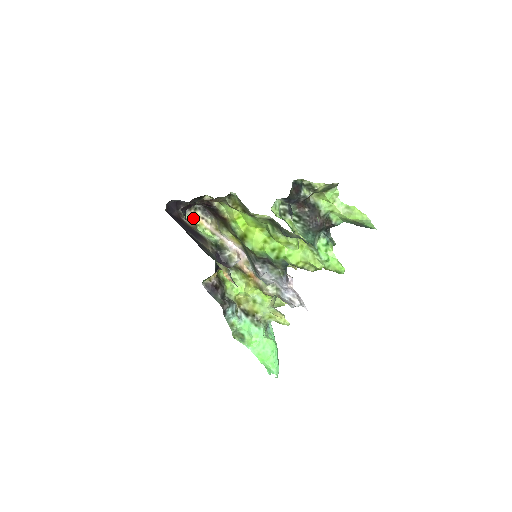
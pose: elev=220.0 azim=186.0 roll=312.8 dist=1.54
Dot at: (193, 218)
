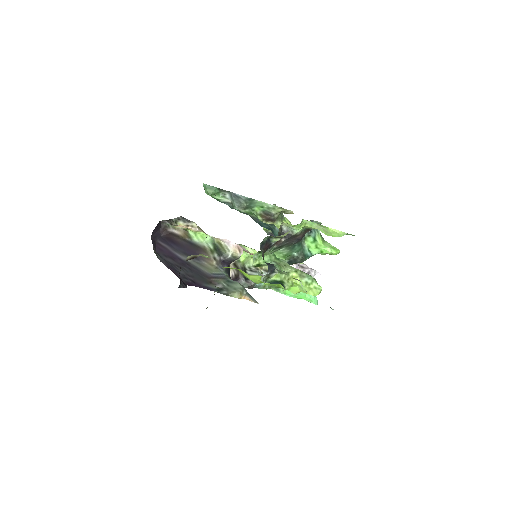
Dot at: (179, 226)
